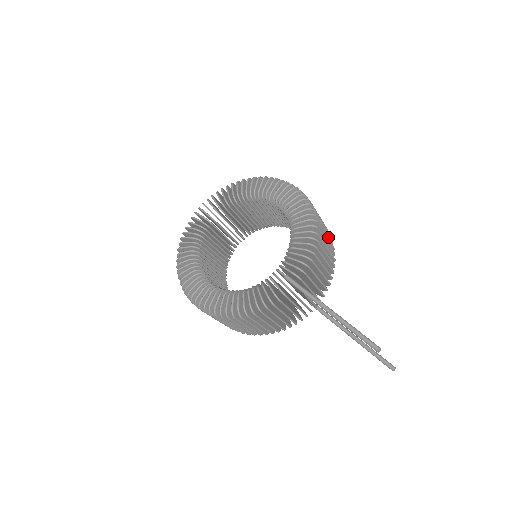
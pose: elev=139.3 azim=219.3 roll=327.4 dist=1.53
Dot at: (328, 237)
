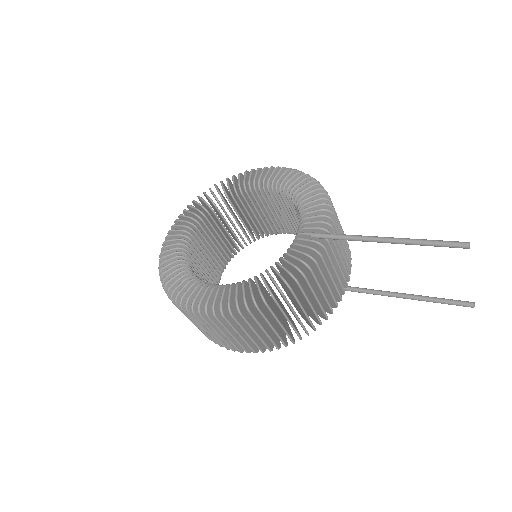
Dot at: occluded
